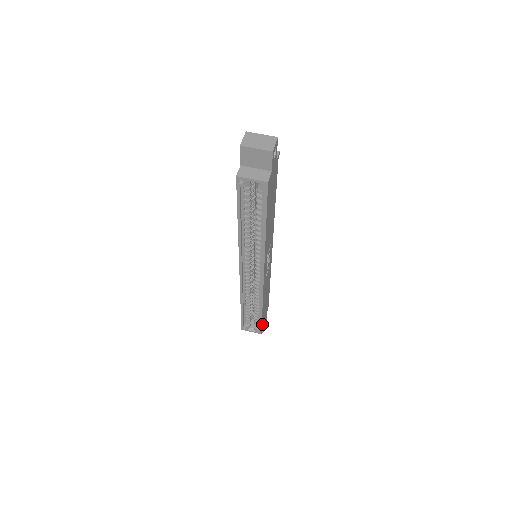
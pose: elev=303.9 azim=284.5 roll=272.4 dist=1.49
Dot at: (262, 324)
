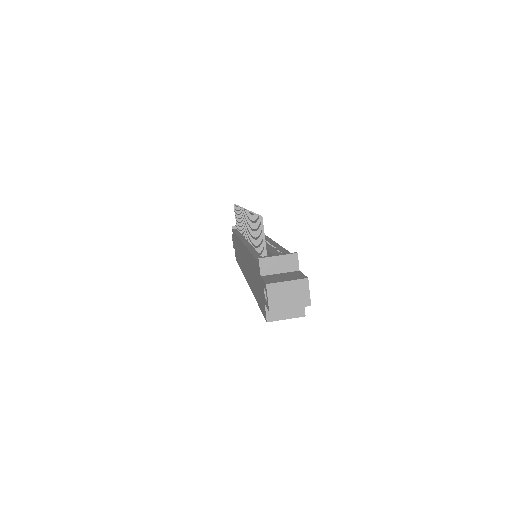
Dot at: occluded
